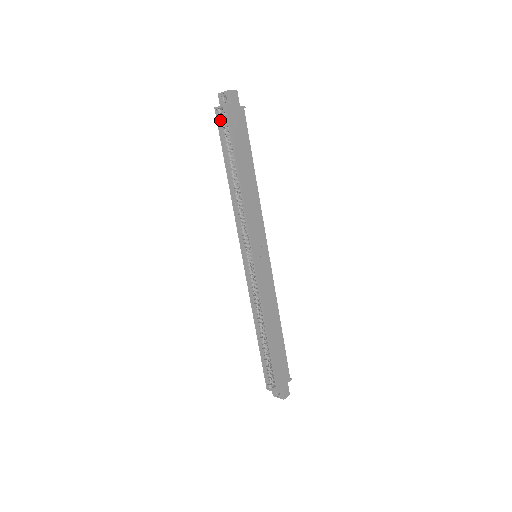
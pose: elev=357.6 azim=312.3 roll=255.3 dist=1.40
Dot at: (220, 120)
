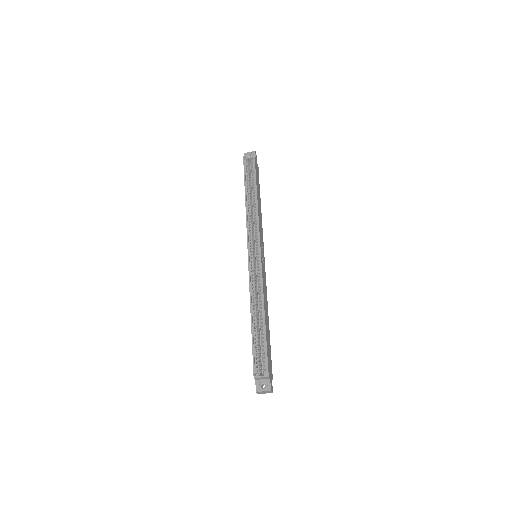
Dot at: (246, 163)
